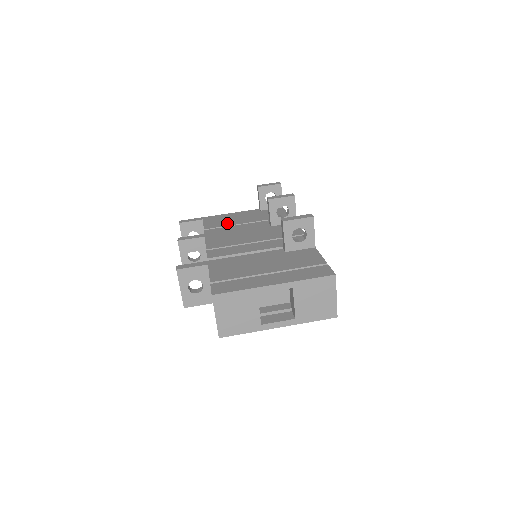
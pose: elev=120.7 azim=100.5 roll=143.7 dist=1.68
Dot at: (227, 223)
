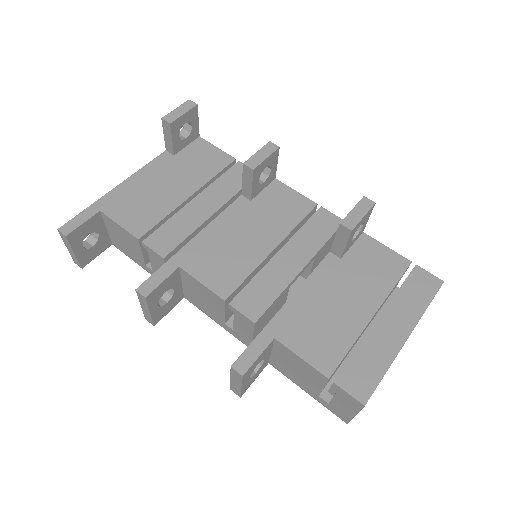
Dot at: (159, 208)
